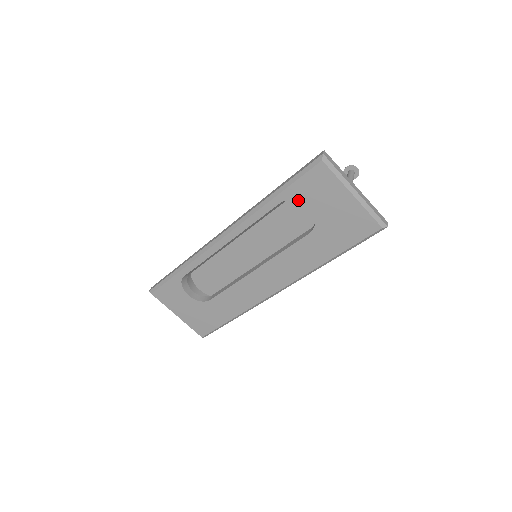
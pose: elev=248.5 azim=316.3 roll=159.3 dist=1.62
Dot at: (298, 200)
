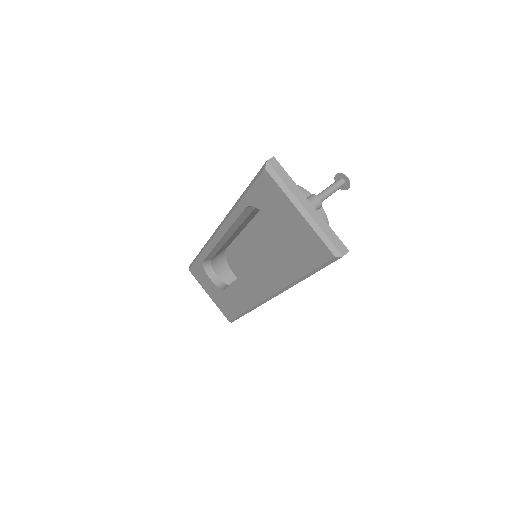
Dot at: (258, 208)
